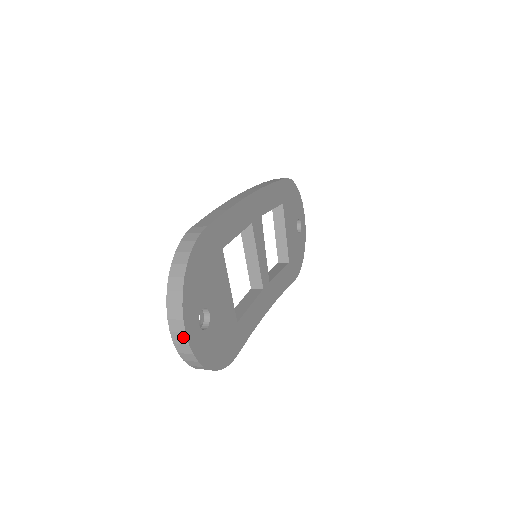
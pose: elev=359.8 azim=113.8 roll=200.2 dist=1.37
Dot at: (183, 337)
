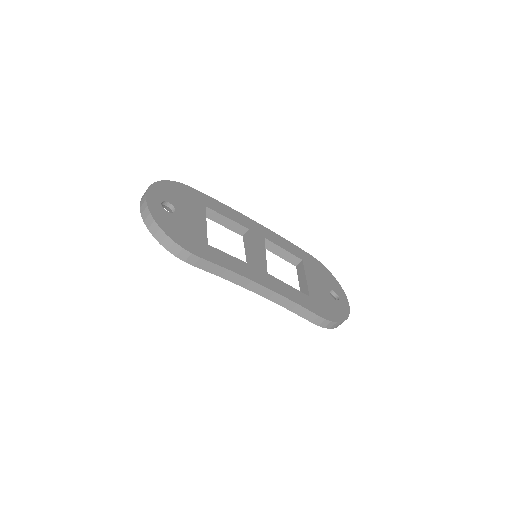
Dot at: (144, 198)
